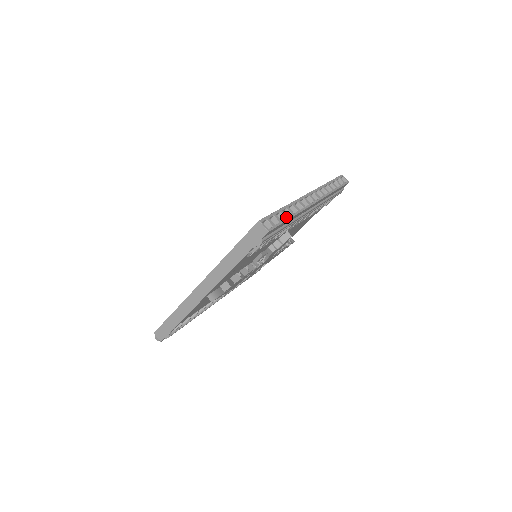
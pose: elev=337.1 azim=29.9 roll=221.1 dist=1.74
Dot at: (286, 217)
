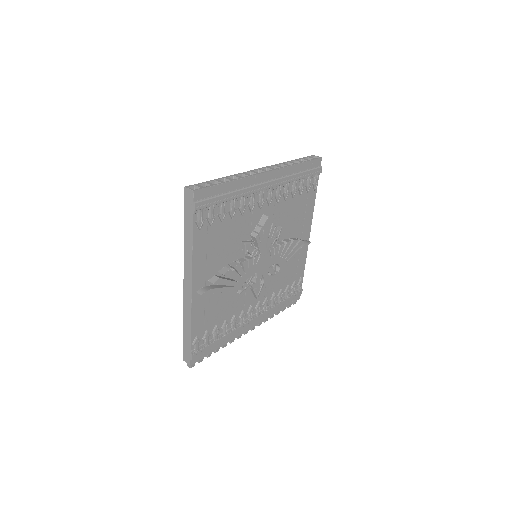
Dot at: (221, 182)
